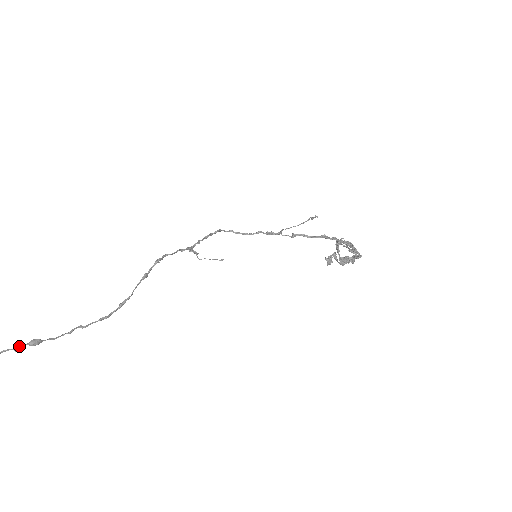
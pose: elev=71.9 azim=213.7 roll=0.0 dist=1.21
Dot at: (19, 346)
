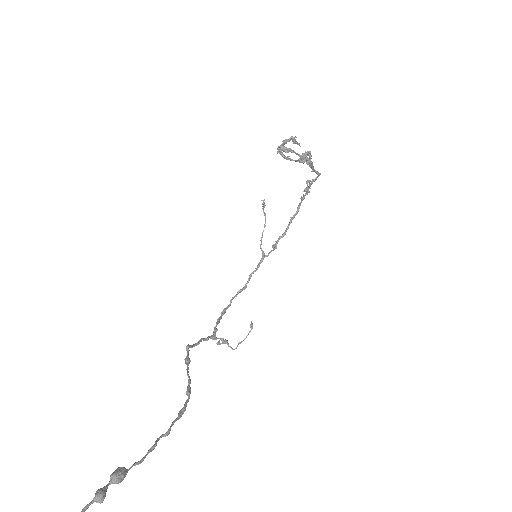
Dot at: (99, 490)
